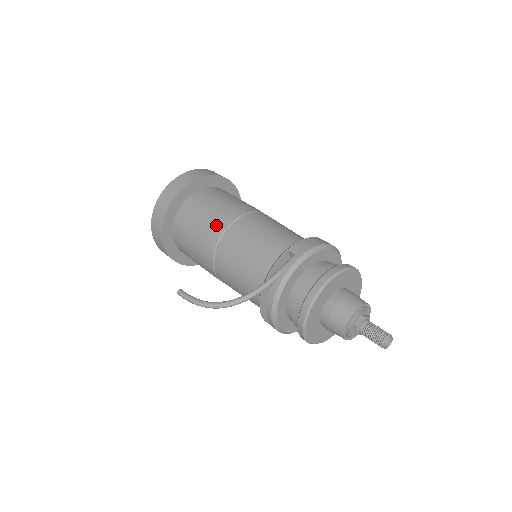
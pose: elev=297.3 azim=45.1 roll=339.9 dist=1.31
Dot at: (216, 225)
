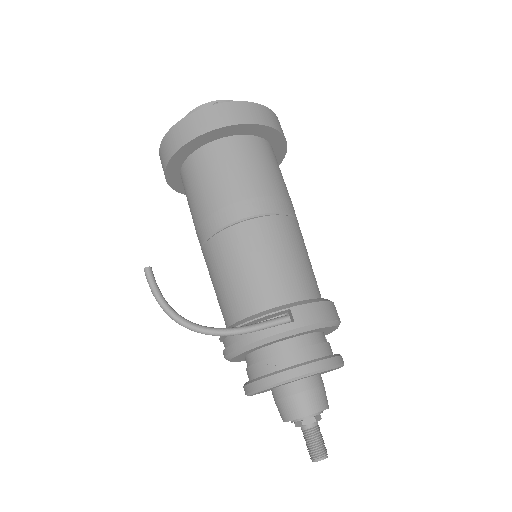
Dot at: (235, 205)
